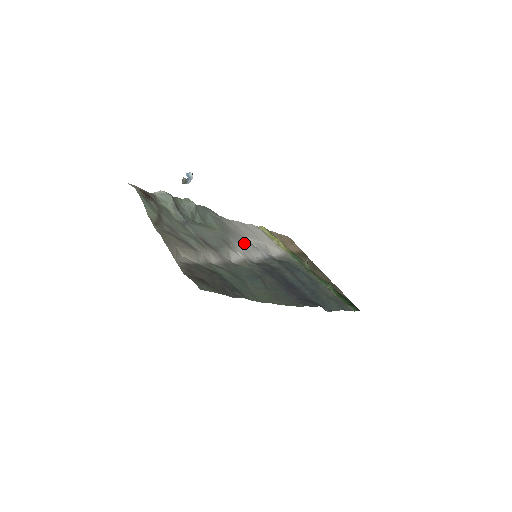
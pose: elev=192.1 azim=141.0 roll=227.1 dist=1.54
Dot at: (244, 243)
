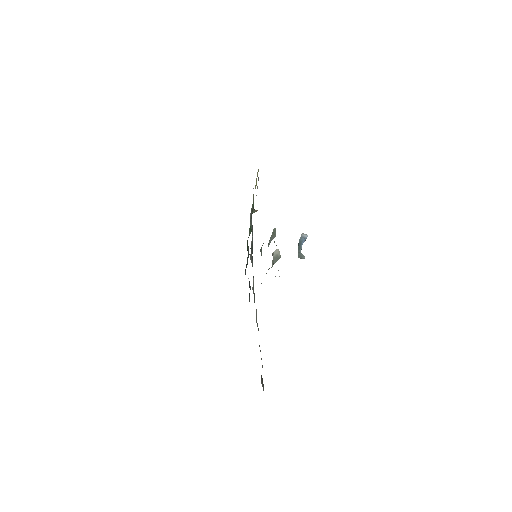
Dot at: occluded
